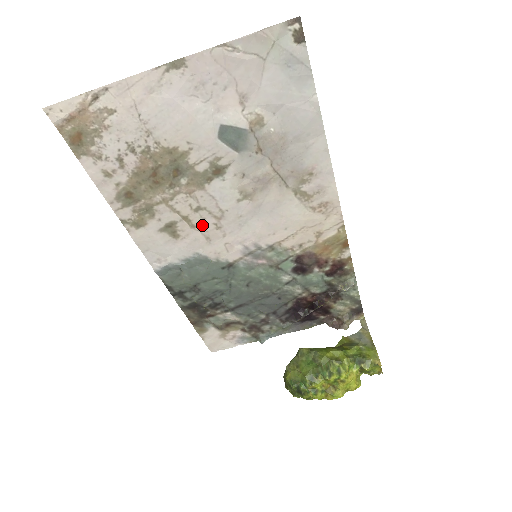
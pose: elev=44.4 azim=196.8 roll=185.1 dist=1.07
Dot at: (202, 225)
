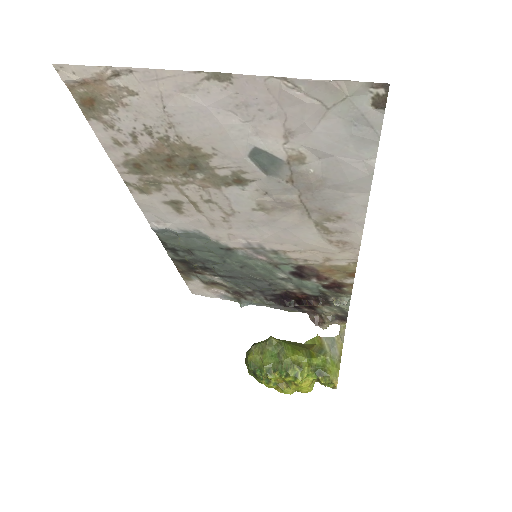
Dot at: (209, 213)
